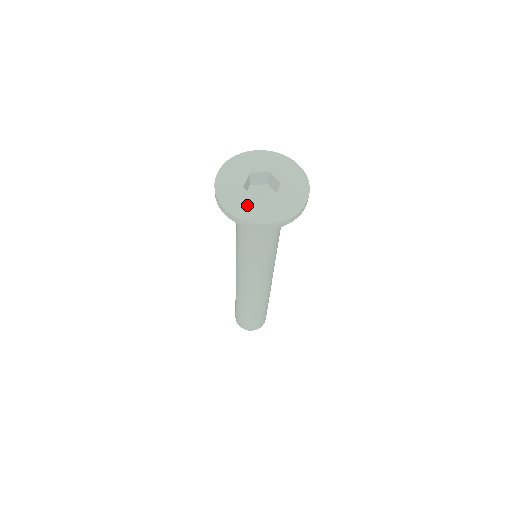
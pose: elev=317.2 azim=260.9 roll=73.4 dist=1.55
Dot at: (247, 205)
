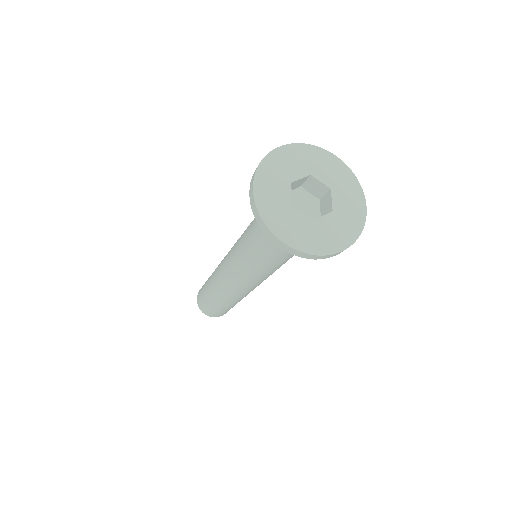
Dot at: (279, 205)
